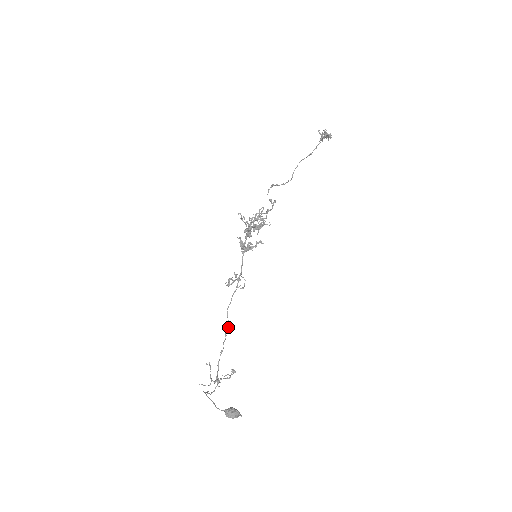
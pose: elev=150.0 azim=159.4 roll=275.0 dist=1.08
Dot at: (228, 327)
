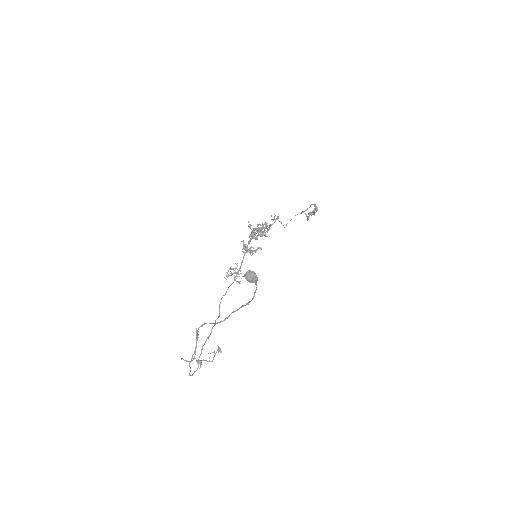
Dot at: (218, 316)
